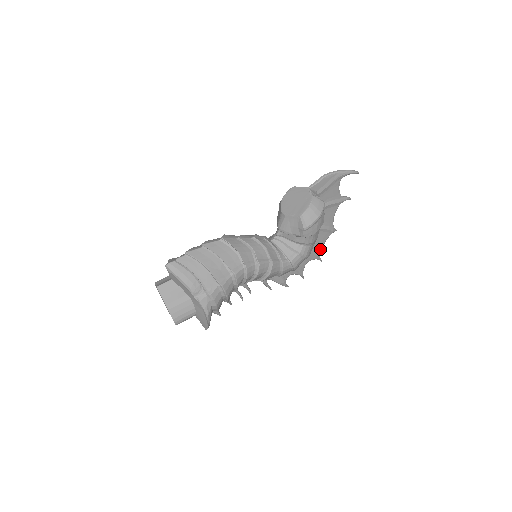
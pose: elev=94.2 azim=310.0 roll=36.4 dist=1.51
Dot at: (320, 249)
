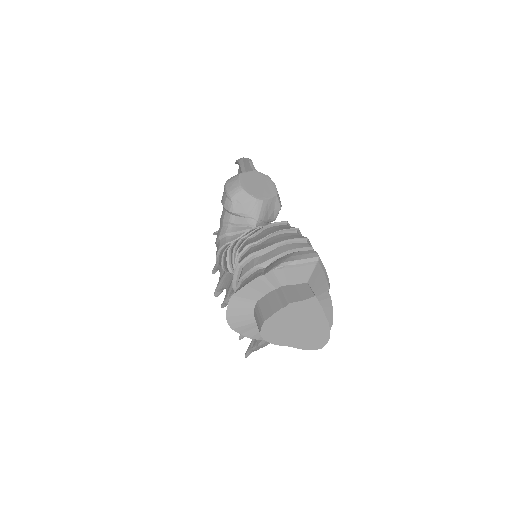
Dot at: occluded
